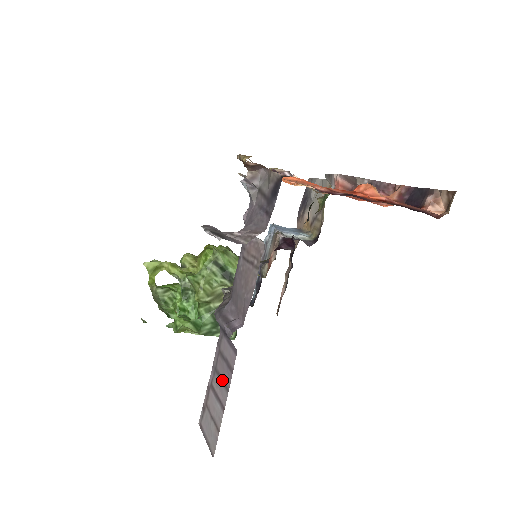
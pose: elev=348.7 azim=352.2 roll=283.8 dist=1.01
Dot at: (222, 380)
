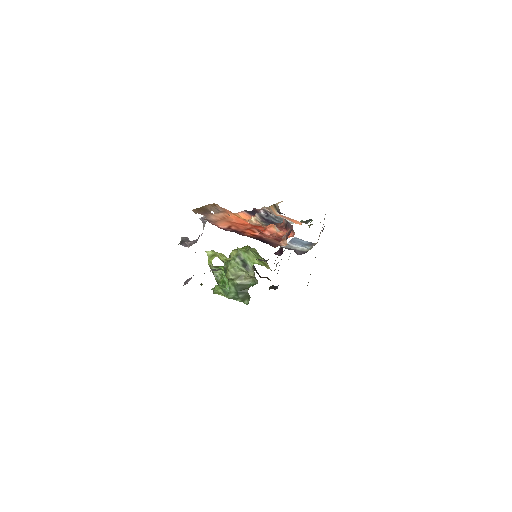
Dot at: occluded
